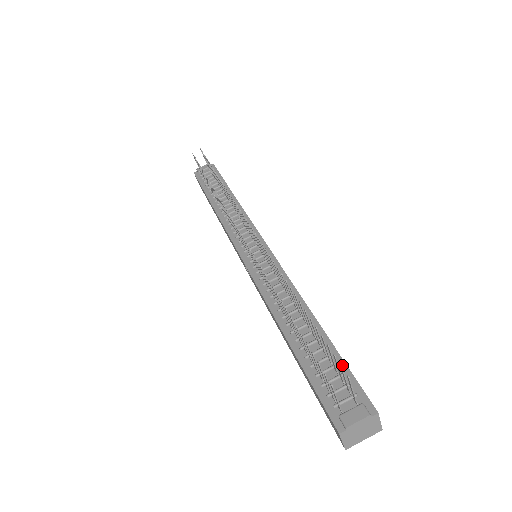
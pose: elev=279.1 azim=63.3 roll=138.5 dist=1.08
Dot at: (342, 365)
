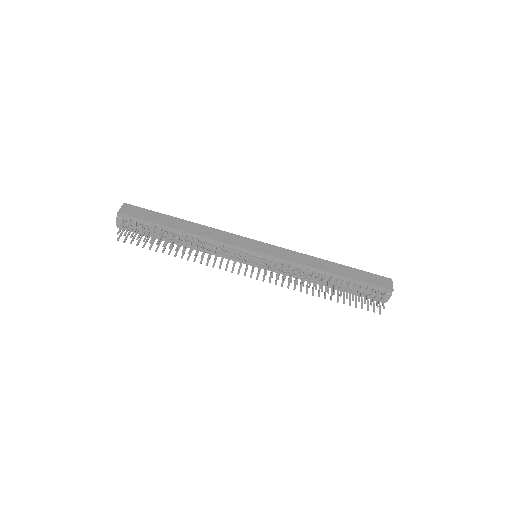
Dot at: (364, 284)
